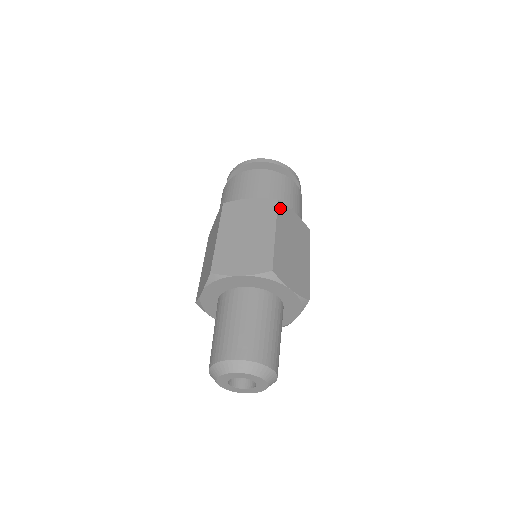
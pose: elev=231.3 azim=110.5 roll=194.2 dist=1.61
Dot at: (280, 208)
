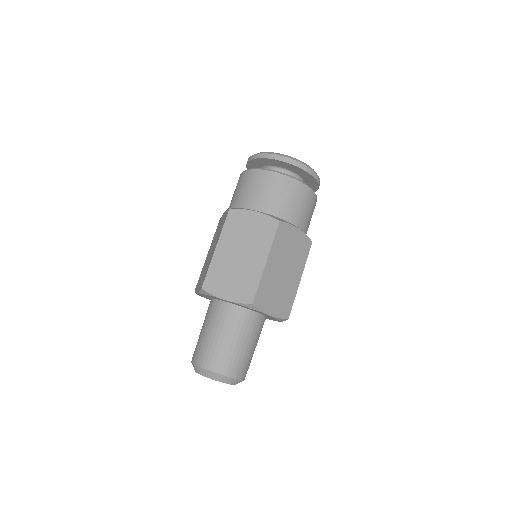
Dot at: (280, 230)
